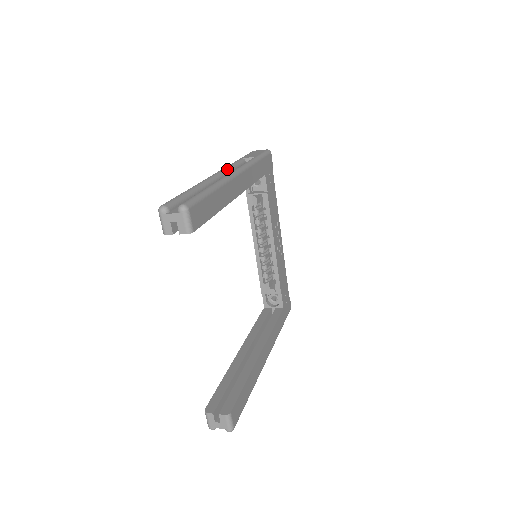
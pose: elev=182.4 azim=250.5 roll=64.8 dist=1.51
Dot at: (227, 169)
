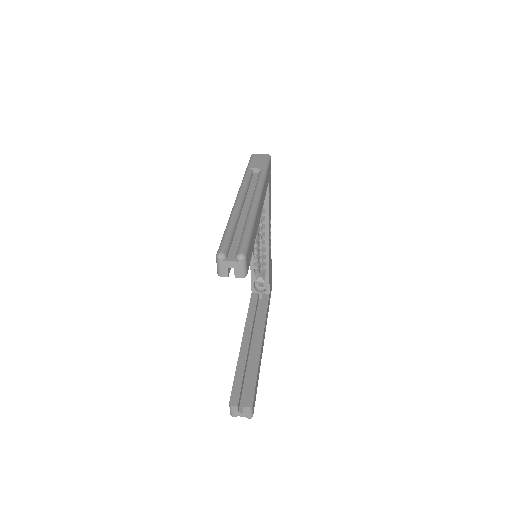
Dot at: (246, 188)
